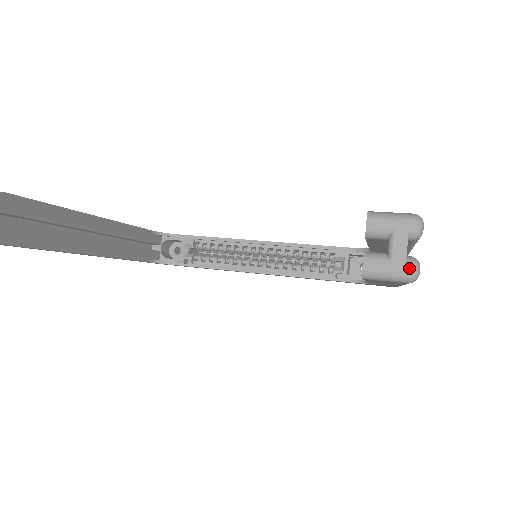
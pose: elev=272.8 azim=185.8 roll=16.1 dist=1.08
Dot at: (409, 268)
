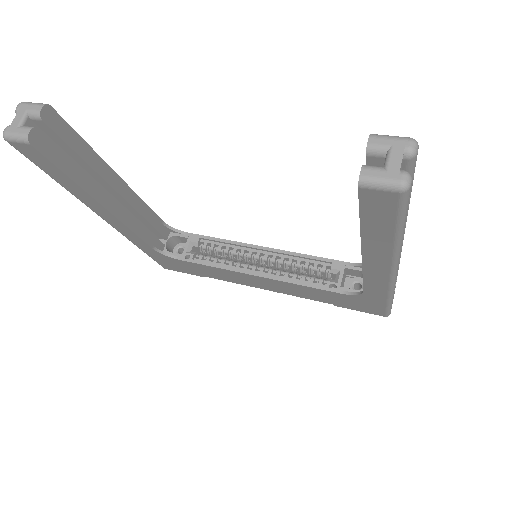
Dot at: (402, 176)
